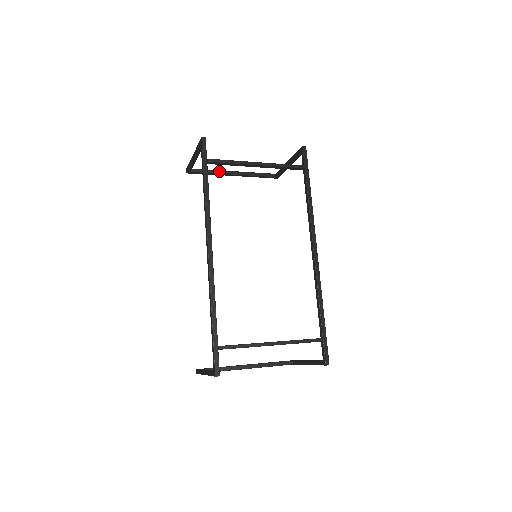
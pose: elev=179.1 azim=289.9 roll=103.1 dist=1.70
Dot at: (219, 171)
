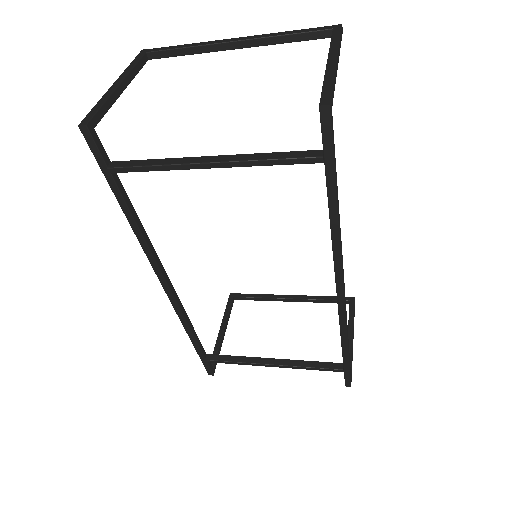
Dot at: (202, 47)
